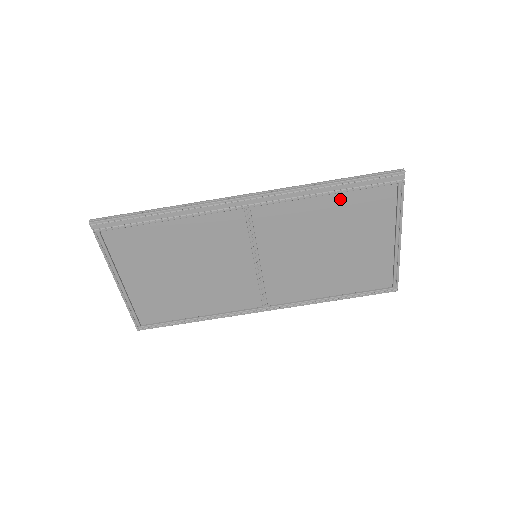
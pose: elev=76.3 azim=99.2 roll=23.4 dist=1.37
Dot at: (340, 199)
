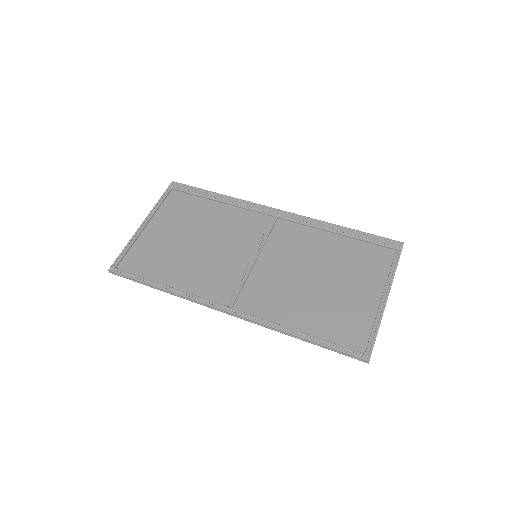
Dot at: (346, 243)
